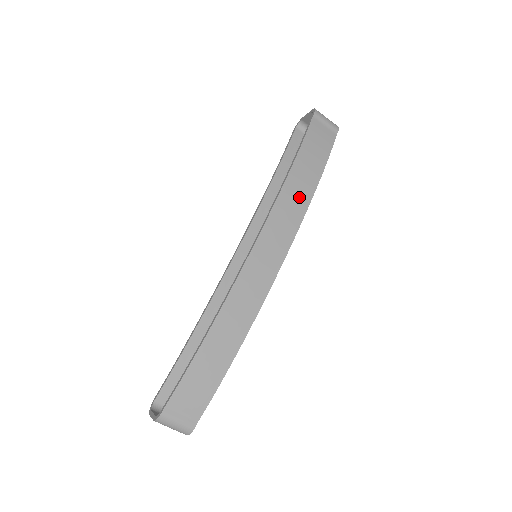
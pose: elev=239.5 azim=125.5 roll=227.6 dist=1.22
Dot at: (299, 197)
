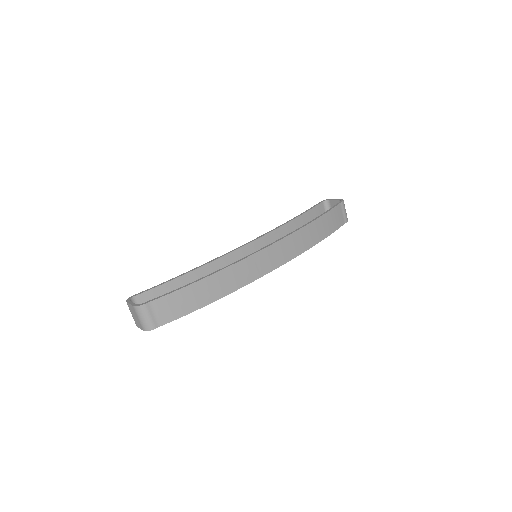
Dot at: (305, 241)
